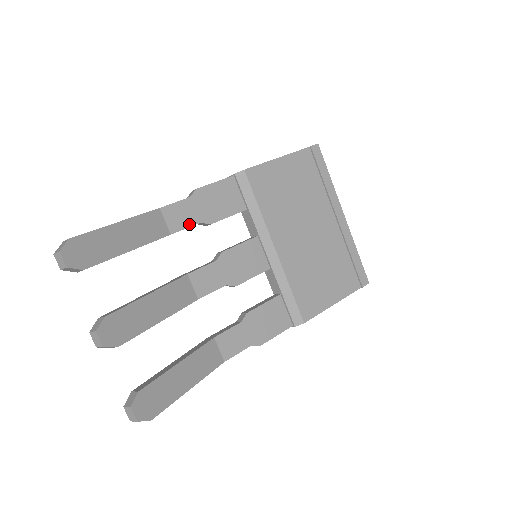
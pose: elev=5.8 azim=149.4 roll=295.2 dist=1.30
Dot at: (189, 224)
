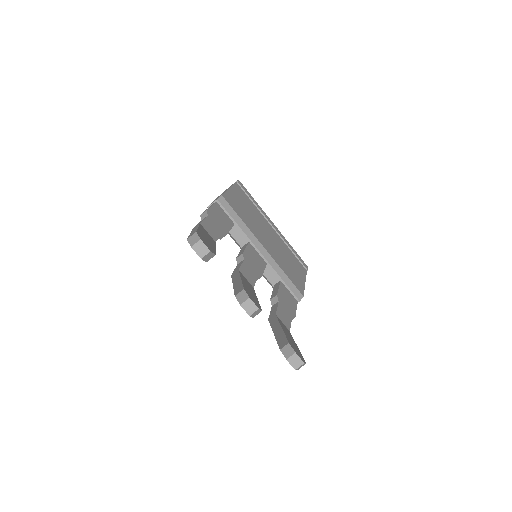
Dot at: (218, 235)
